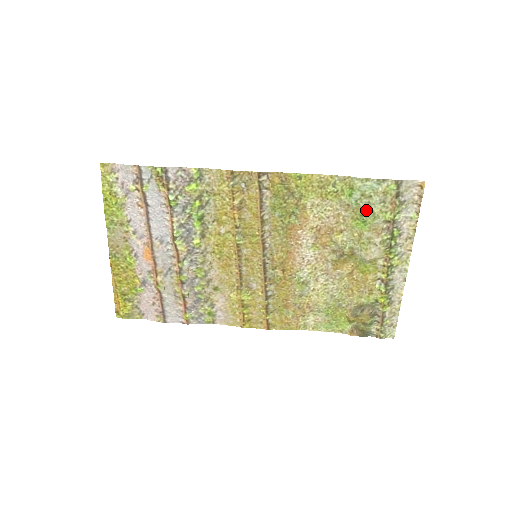
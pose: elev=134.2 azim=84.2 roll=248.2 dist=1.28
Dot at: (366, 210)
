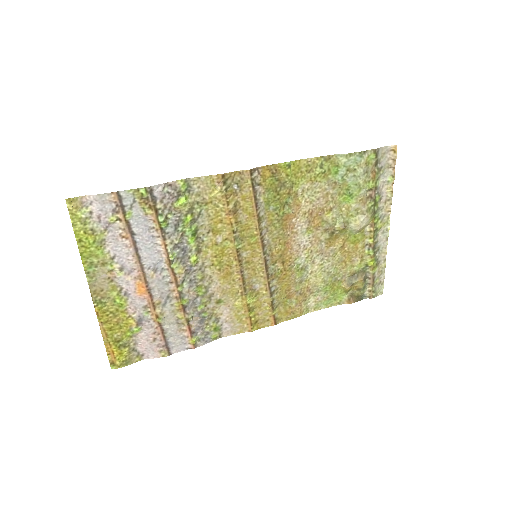
Dot at: (352, 184)
